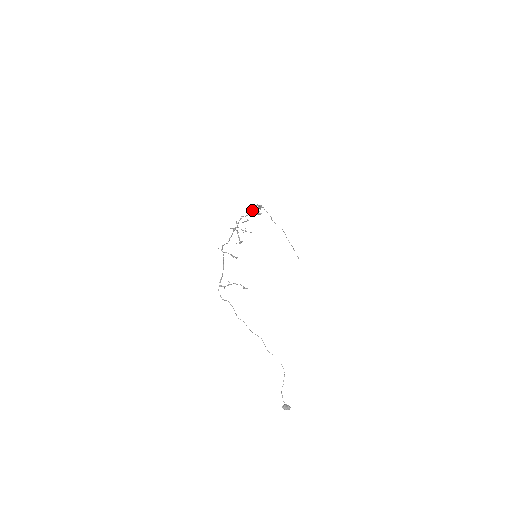
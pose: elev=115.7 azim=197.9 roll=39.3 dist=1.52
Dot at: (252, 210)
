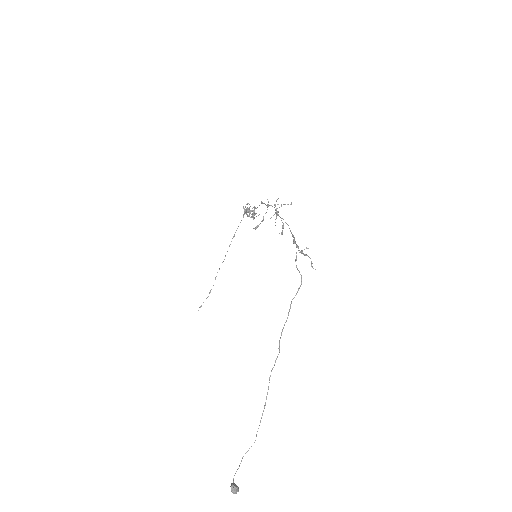
Dot at: occluded
